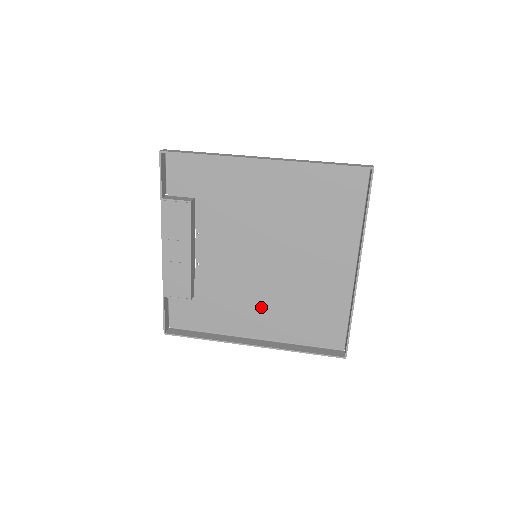
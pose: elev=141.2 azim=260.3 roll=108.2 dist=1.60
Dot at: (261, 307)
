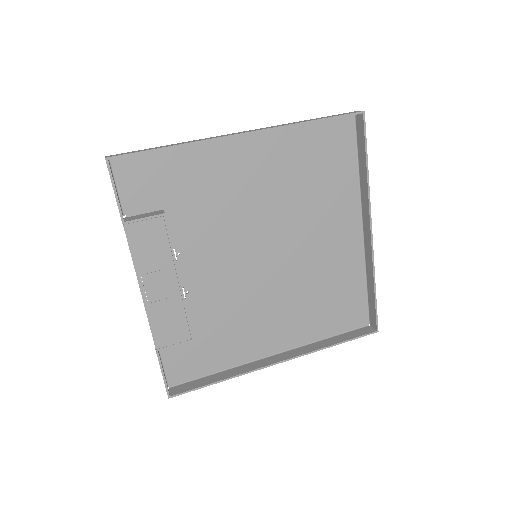
Dot at: (274, 314)
